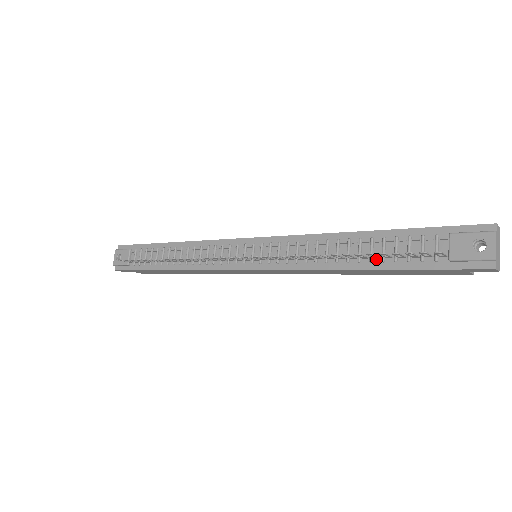
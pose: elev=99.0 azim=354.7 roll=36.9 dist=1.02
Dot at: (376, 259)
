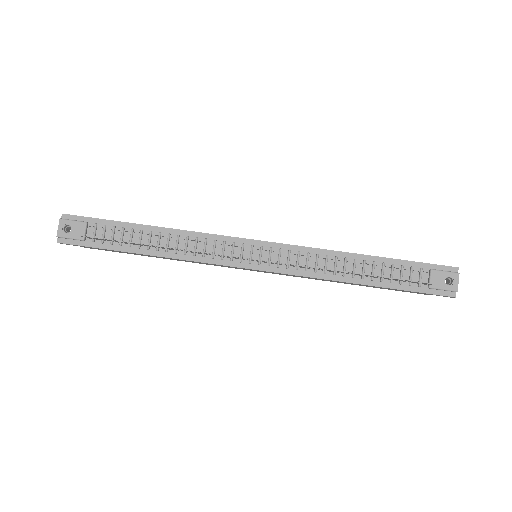
Dot at: (376, 278)
